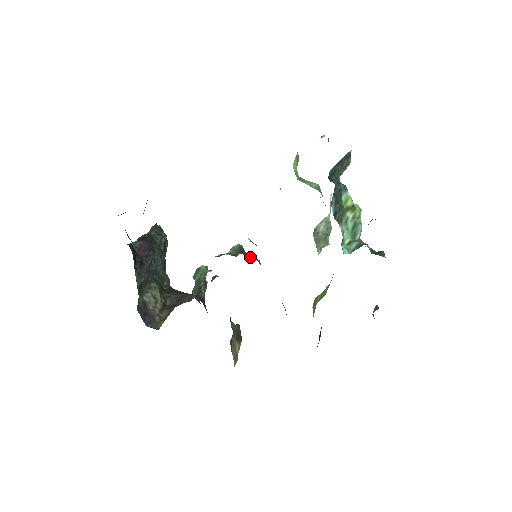
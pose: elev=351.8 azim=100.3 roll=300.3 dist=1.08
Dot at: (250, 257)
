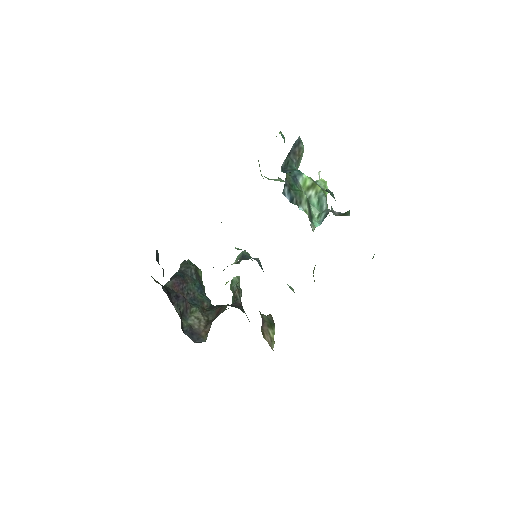
Dot at: occluded
